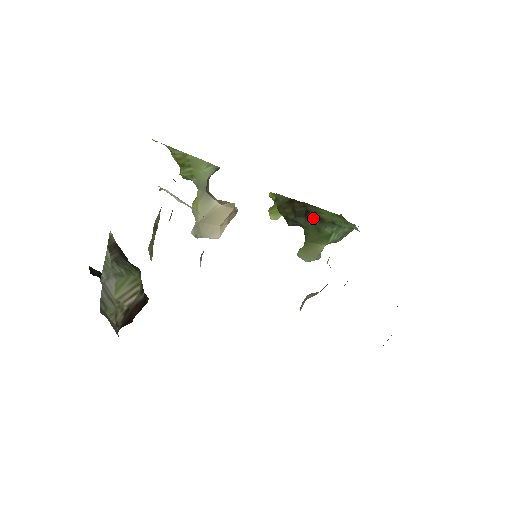
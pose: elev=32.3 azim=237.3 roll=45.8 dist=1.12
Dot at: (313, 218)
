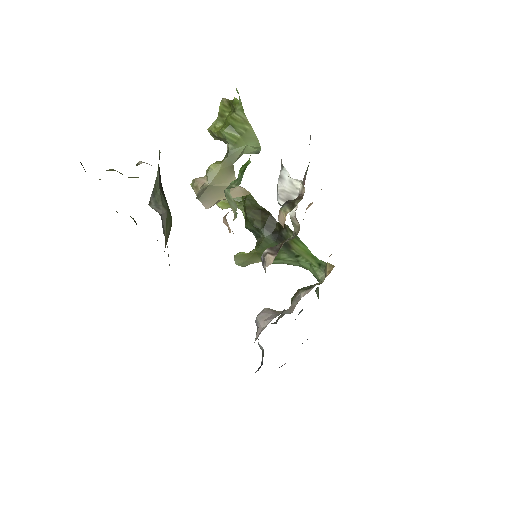
Dot at: (281, 241)
